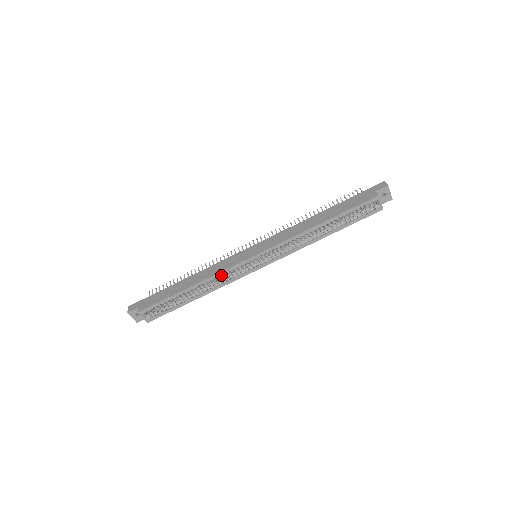
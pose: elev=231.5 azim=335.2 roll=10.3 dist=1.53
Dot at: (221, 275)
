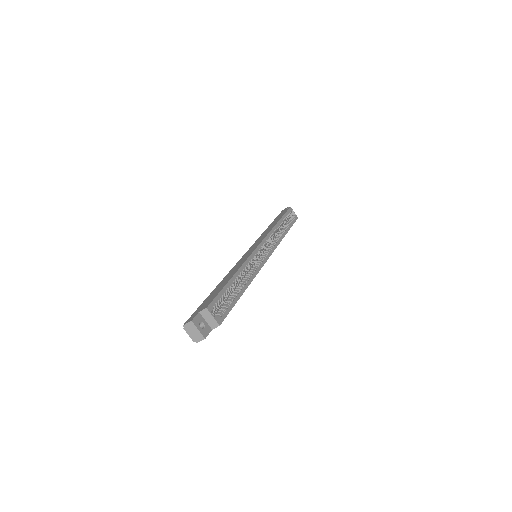
Dot at: (249, 262)
